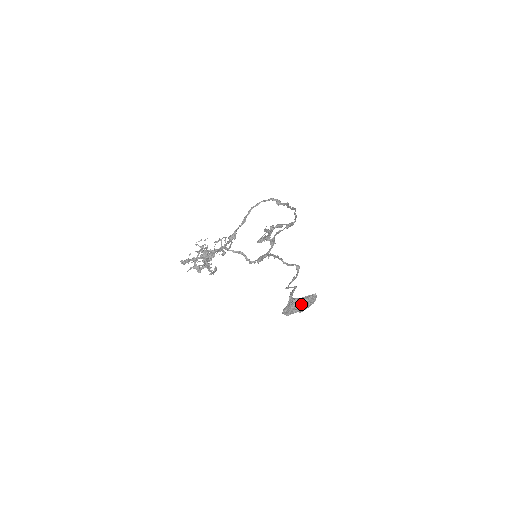
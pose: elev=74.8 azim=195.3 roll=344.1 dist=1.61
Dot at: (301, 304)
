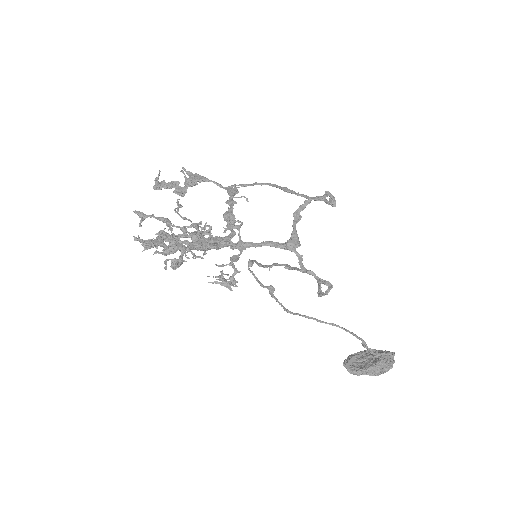
Dot at: (391, 368)
